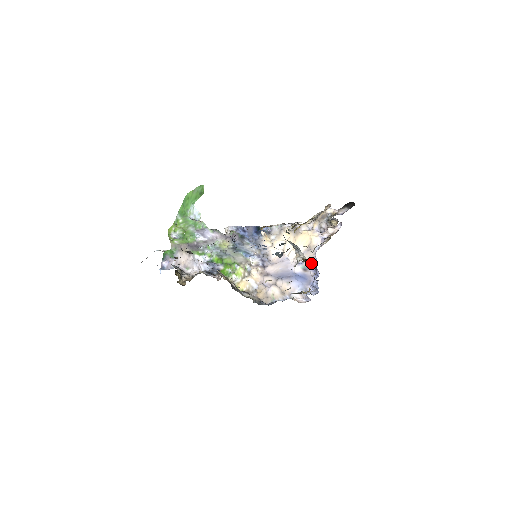
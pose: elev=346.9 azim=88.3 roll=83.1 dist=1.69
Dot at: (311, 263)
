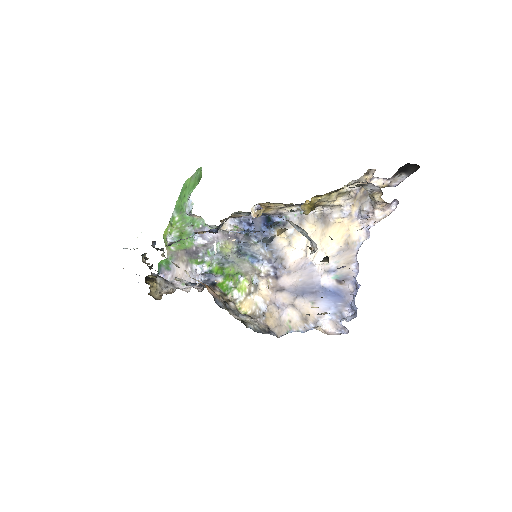
Dot at: (350, 270)
